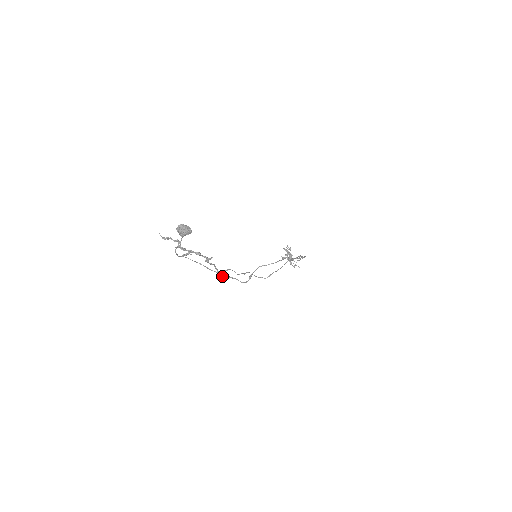
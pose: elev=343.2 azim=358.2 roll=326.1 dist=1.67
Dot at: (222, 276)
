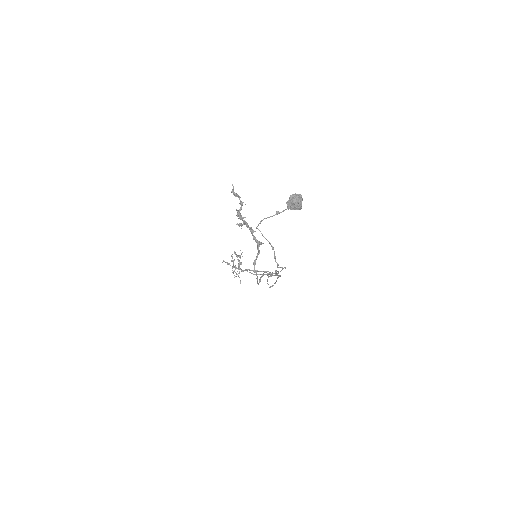
Dot at: occluded
